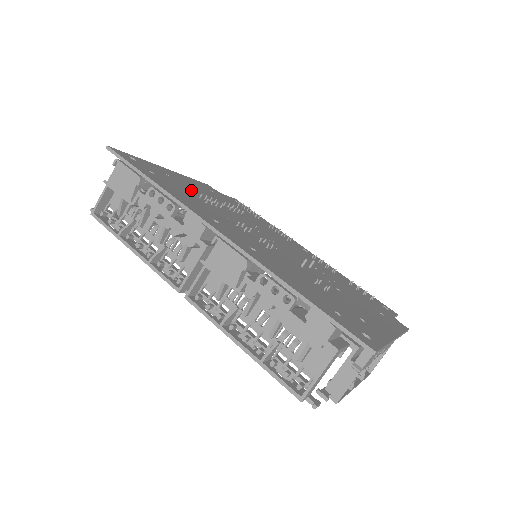
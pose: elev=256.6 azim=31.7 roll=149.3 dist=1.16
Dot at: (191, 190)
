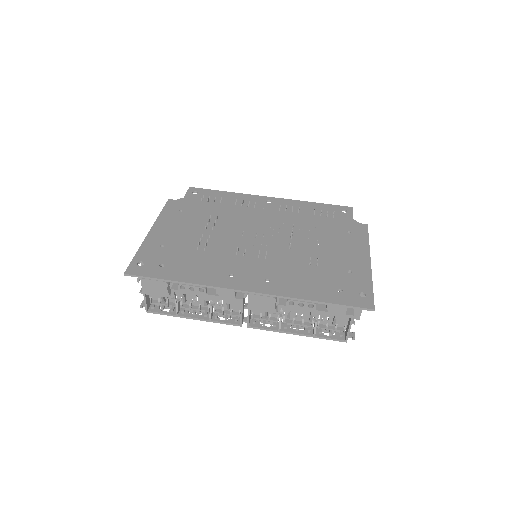
Dot at: (185, 244)
